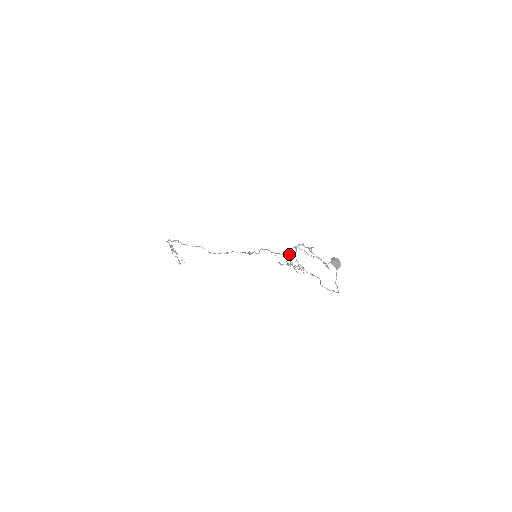
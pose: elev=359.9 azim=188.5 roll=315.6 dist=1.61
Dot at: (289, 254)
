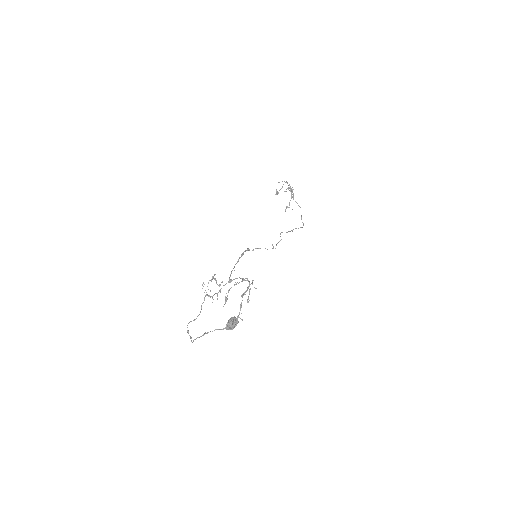
Dot at: occluded
